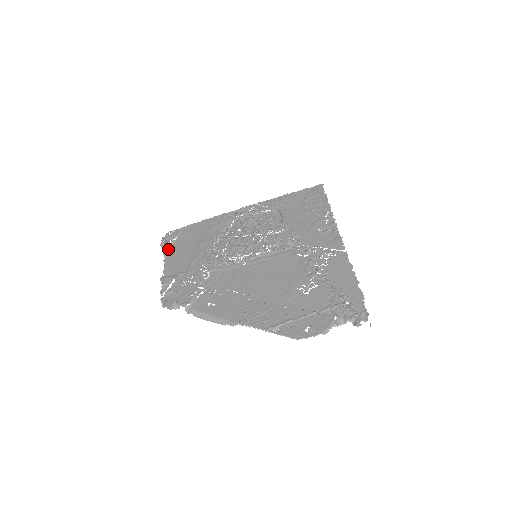
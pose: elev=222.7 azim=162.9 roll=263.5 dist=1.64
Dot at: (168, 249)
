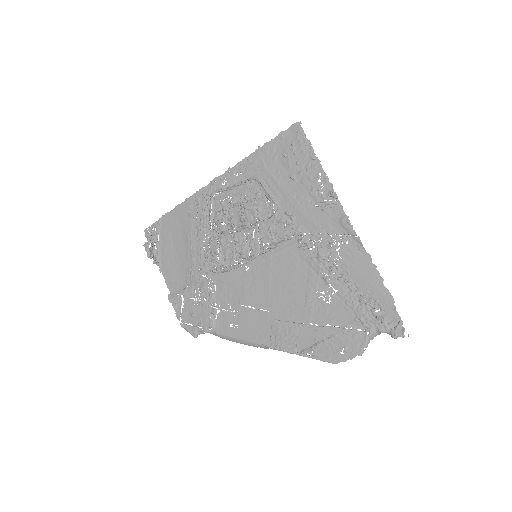
Dot at: (157, 255)
